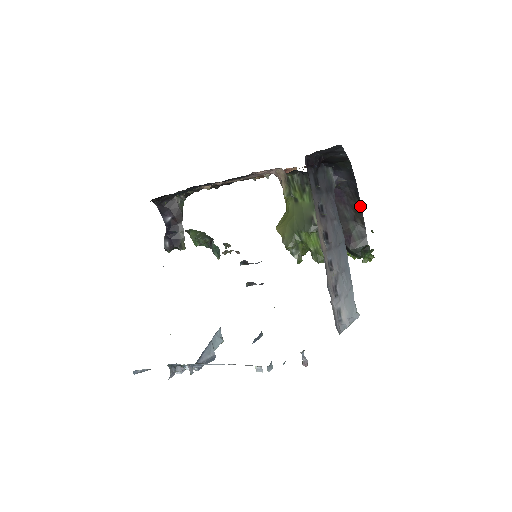
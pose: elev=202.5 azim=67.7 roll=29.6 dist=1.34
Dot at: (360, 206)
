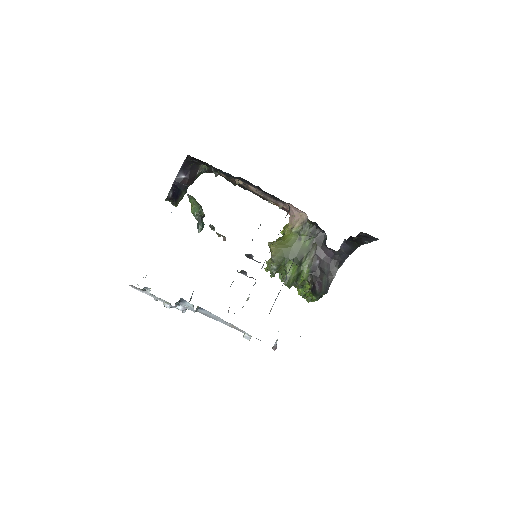
Dot at: (337, 270)
